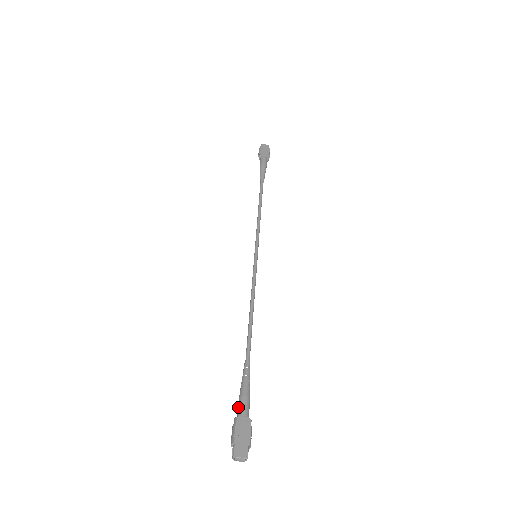
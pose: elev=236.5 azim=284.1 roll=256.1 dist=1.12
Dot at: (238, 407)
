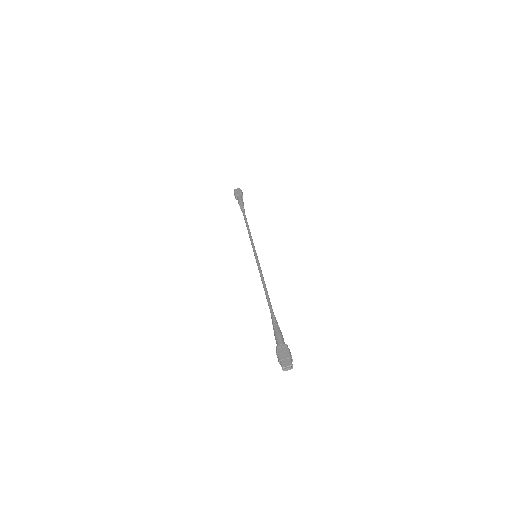
Dot at: (276, 342)
